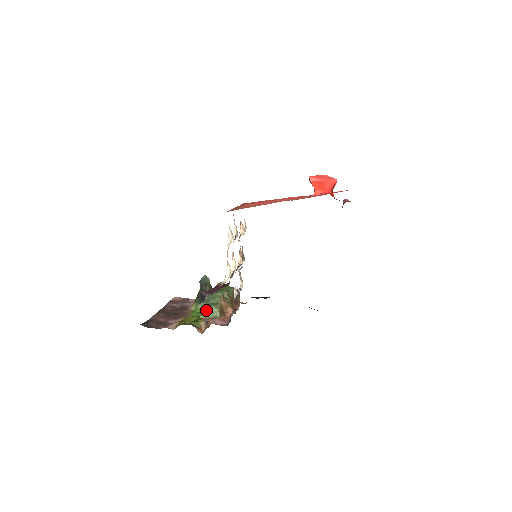
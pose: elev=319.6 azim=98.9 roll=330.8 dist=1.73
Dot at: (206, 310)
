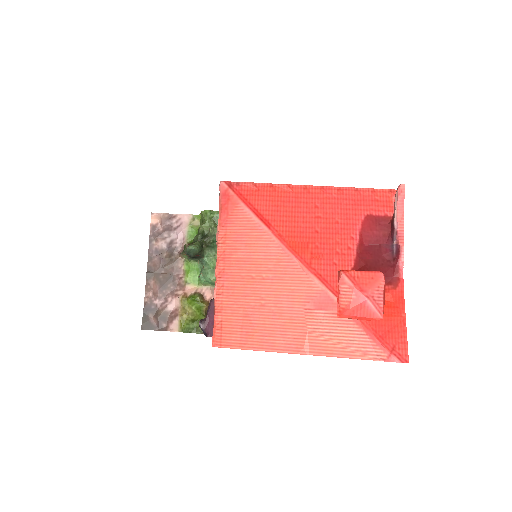
Dot at: (203, 280)
